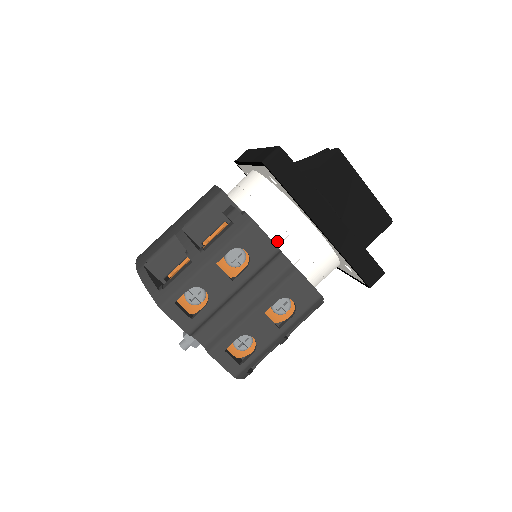
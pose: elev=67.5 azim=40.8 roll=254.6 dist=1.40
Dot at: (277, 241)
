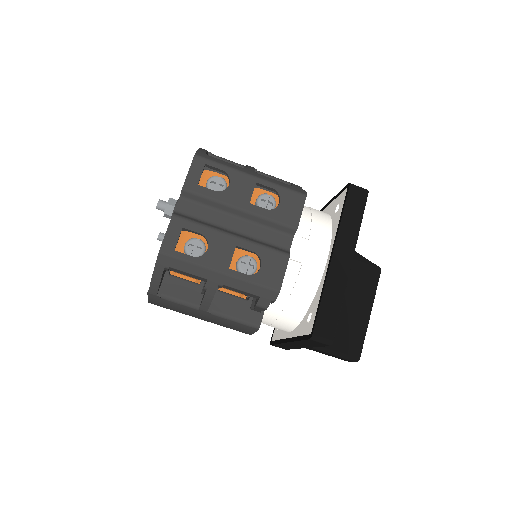
Dot at: (297, 232)
